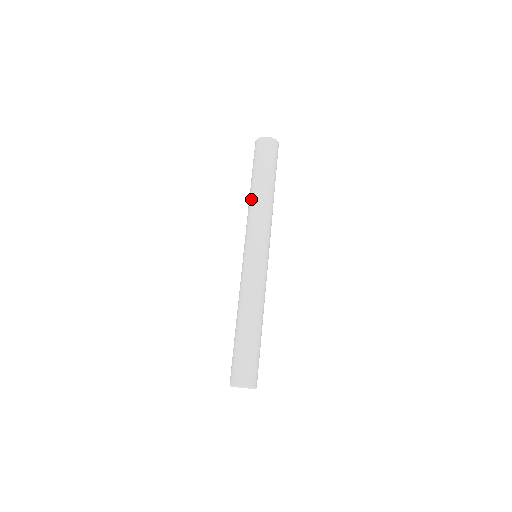
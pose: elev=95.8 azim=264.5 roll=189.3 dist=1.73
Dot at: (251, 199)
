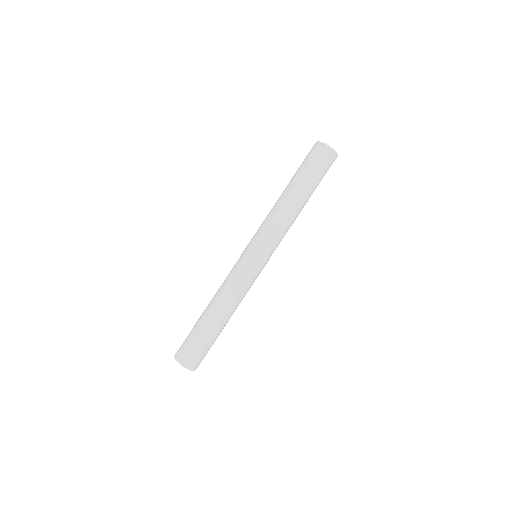
Dot at: (282, 202)
